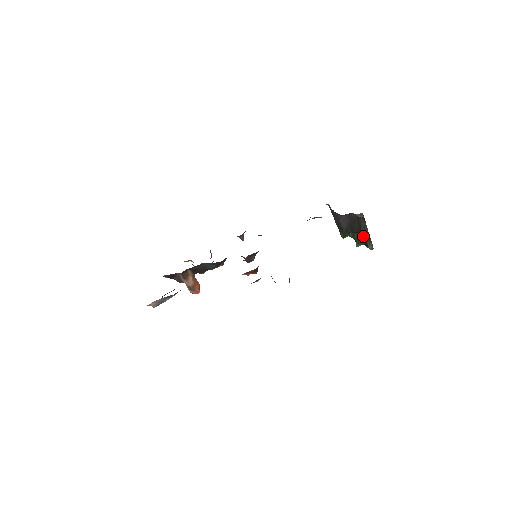
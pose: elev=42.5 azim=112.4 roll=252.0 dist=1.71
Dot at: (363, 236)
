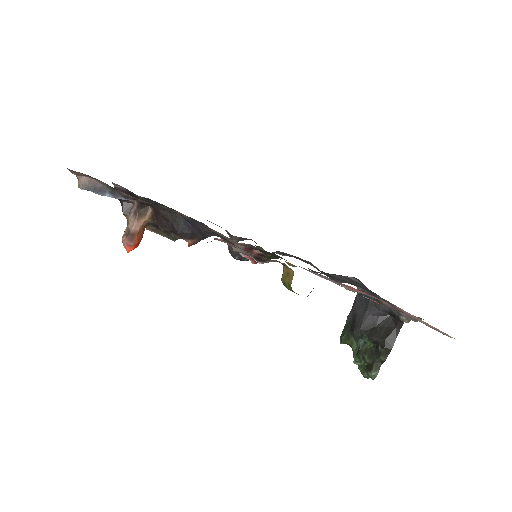
Dot at: (379, 351)
